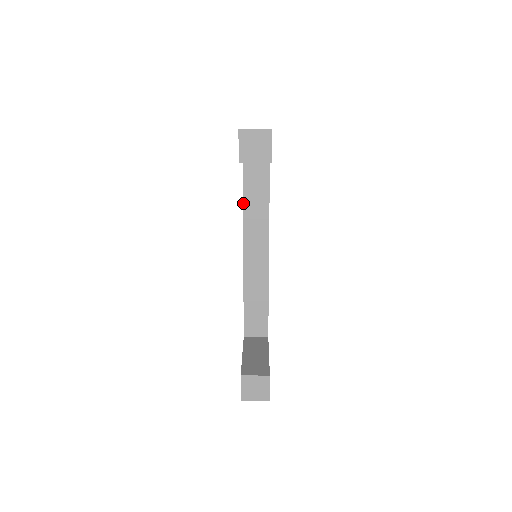
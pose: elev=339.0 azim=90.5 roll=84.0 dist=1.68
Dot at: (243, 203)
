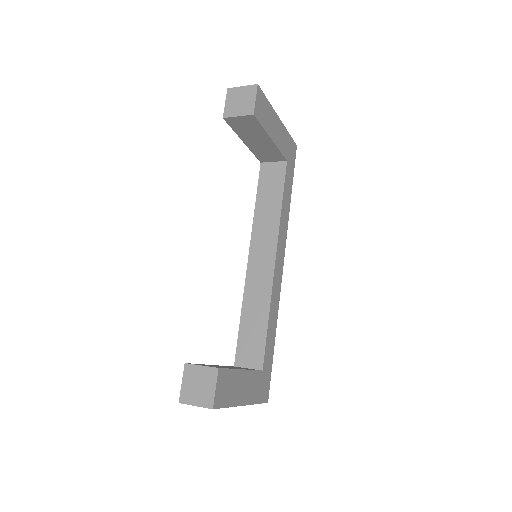
Dot at: (255, 206)
